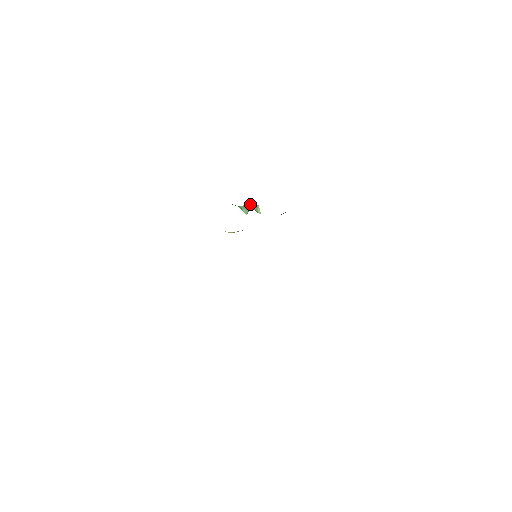
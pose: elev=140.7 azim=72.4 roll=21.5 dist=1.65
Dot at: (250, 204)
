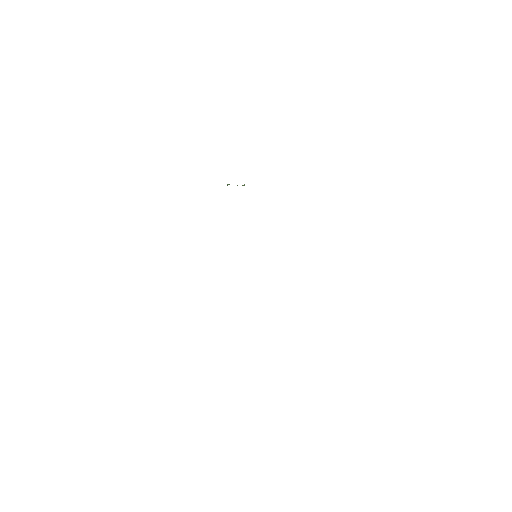
Dot at: occluded
